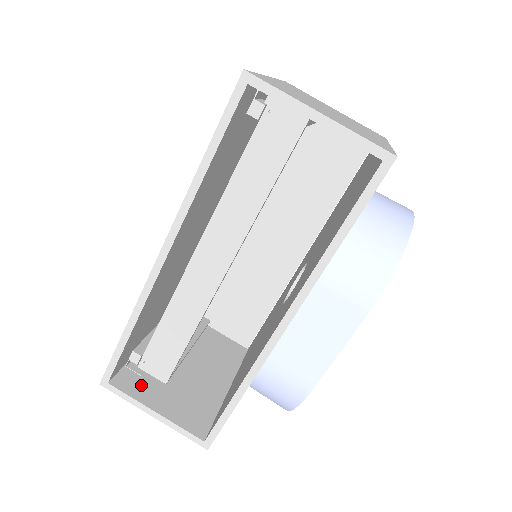
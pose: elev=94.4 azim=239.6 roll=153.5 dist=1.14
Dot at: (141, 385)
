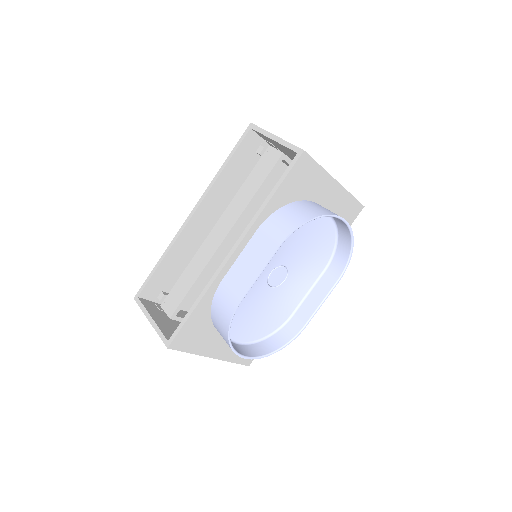
Dot at: (155, 310)
